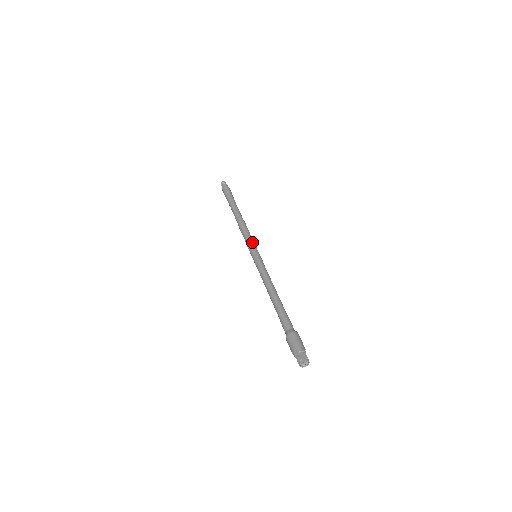
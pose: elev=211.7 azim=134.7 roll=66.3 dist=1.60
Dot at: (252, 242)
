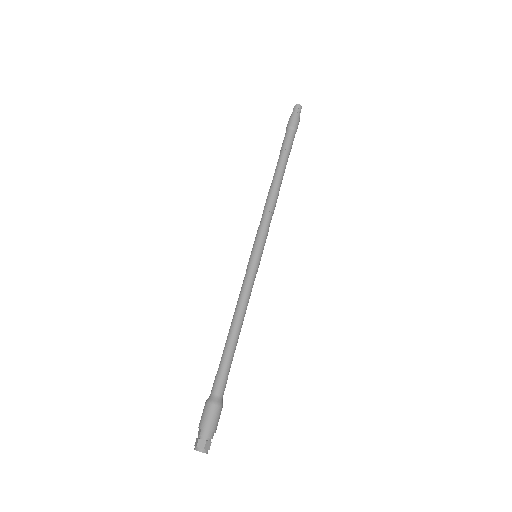
Dot at: (261, 232)
